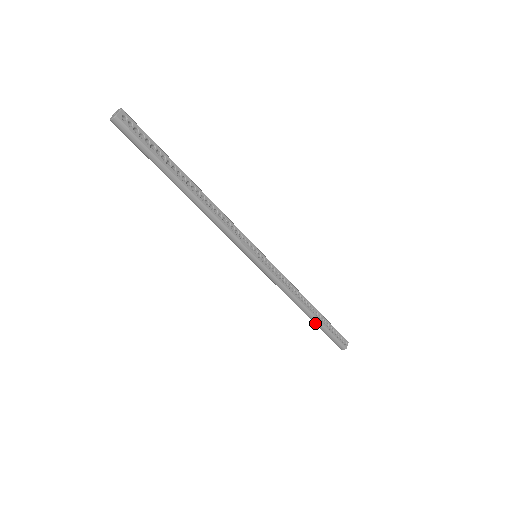
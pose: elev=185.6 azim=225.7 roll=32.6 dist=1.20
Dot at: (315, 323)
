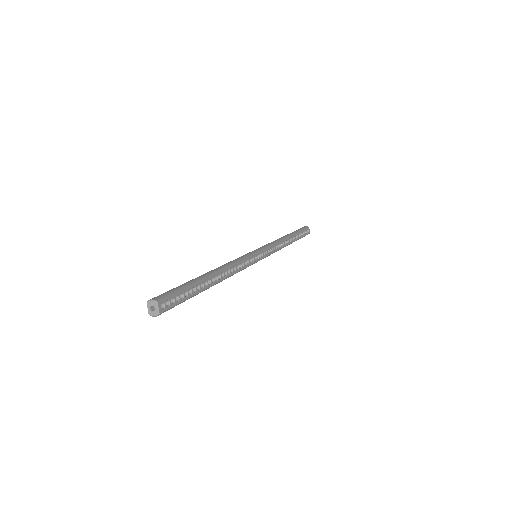
Dot at: occluded
